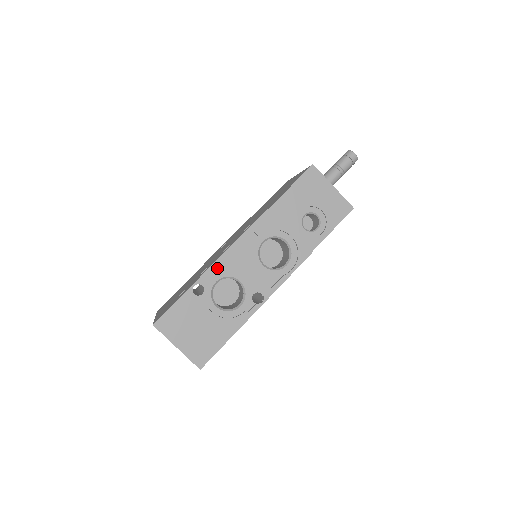
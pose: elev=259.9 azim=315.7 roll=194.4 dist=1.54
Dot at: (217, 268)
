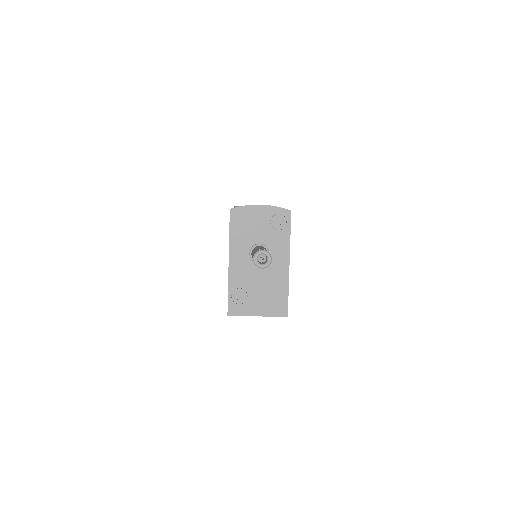
Dot at: occluded
